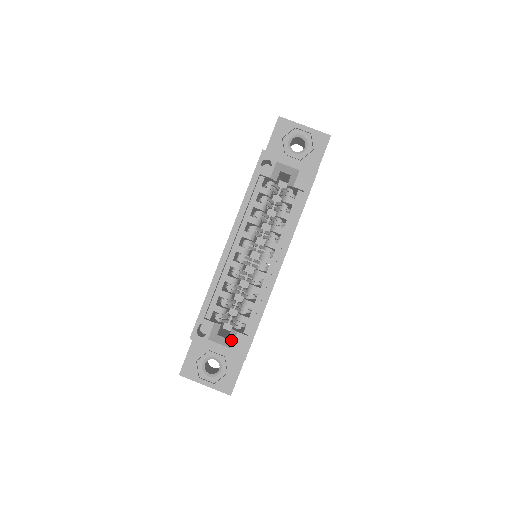
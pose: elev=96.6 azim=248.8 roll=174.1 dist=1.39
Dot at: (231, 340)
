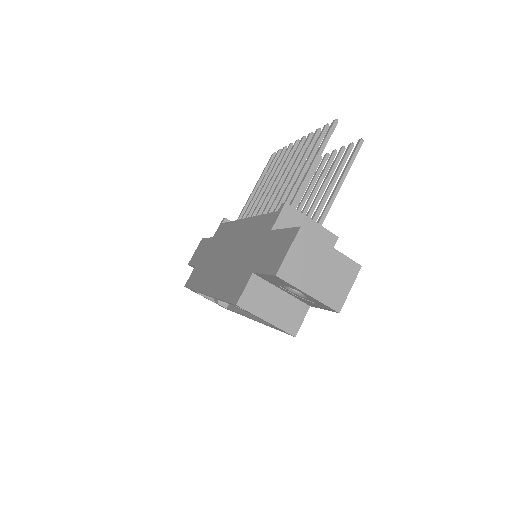
Dot at: (215, 301)
